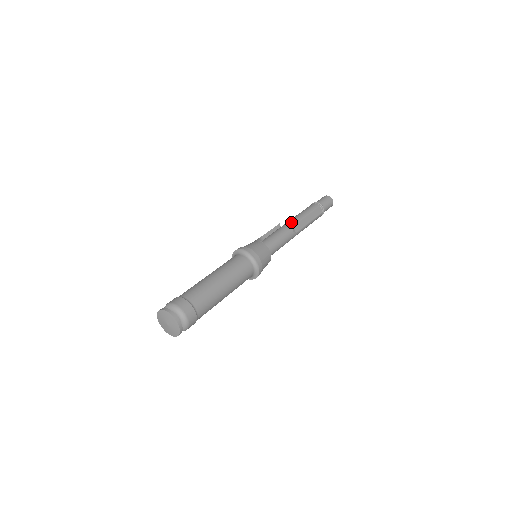
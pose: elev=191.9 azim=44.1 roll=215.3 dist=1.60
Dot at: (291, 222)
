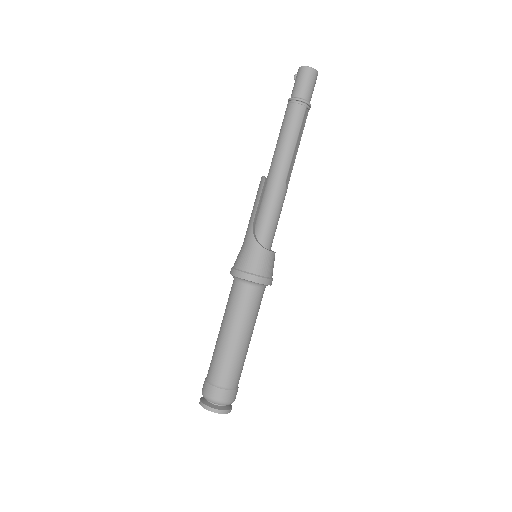
Dot at: (282, 175)
